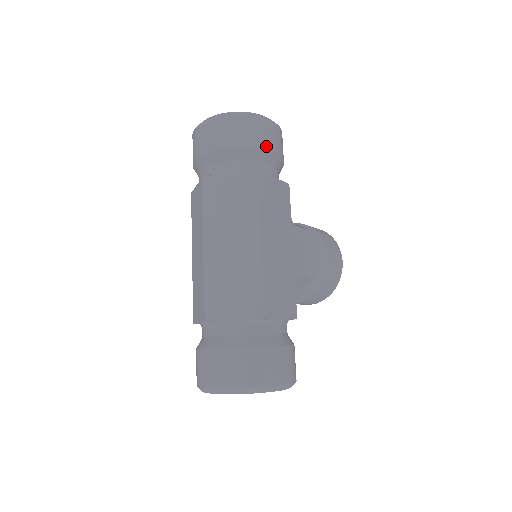
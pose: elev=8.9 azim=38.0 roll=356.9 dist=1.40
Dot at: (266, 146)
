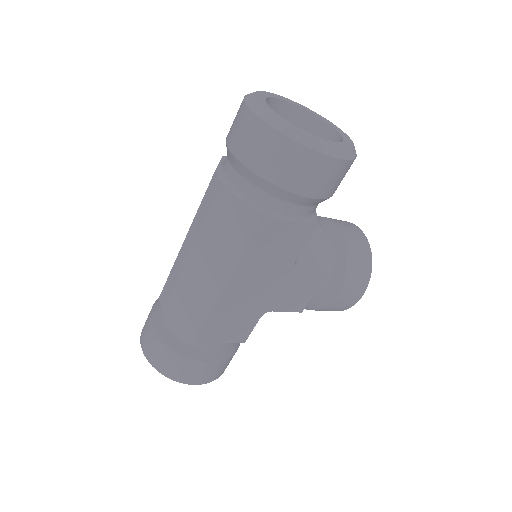
Dot at: (296, 188)
